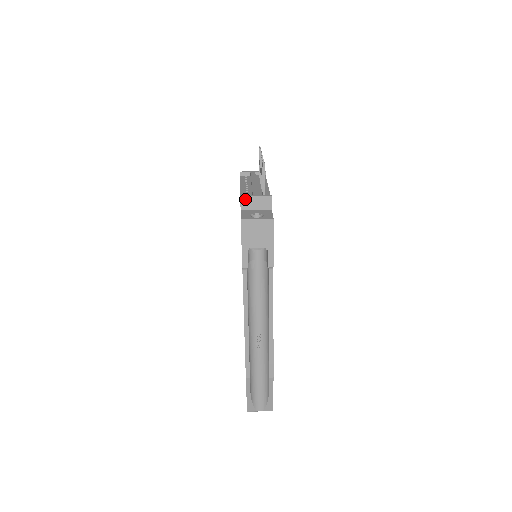
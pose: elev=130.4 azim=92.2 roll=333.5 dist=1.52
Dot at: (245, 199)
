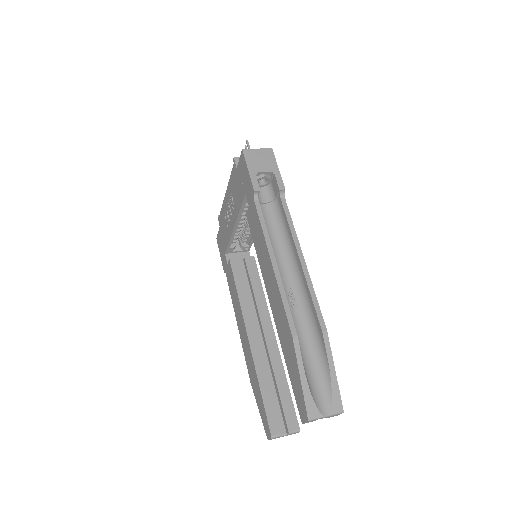
Dot at: occluded
